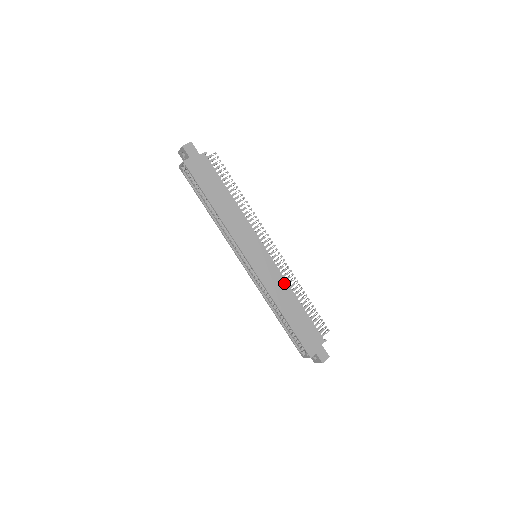
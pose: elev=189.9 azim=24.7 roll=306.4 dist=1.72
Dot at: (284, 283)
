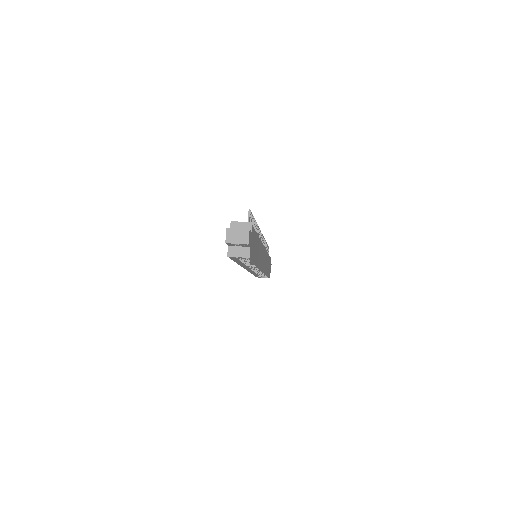
Dot at: occluded
